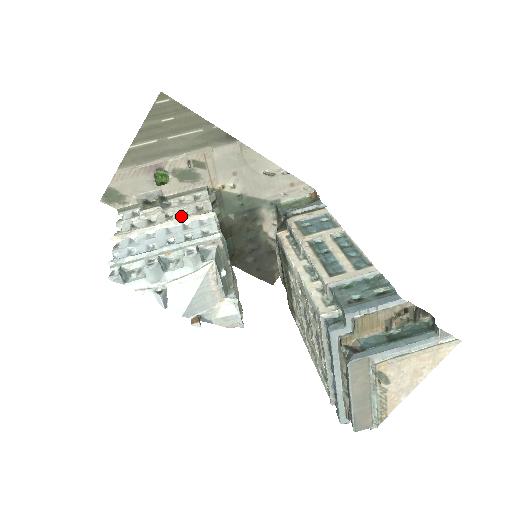
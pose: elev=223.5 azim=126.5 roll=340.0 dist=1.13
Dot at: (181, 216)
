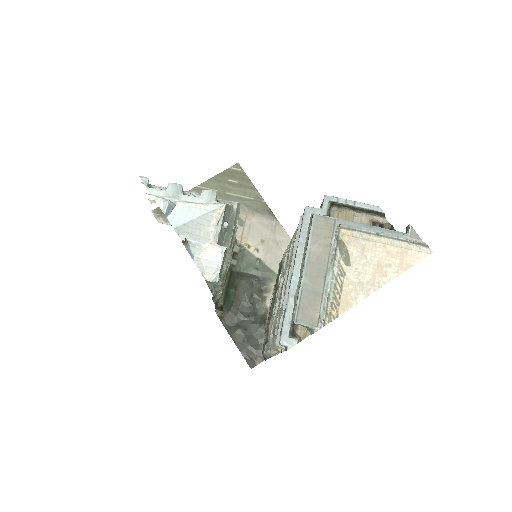
Dot at: occluded
